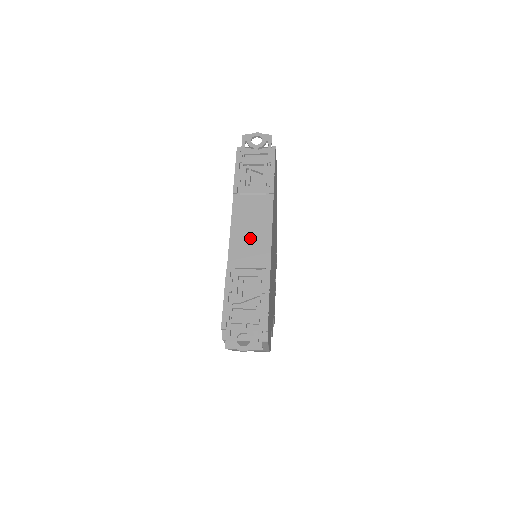
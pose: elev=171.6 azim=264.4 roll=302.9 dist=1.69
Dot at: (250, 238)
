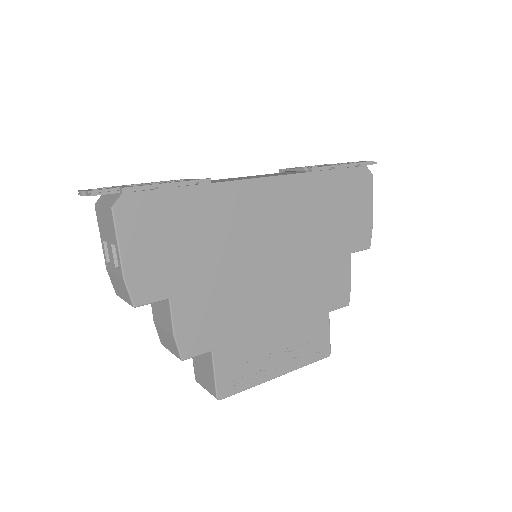
Dot at: (239, 178)
